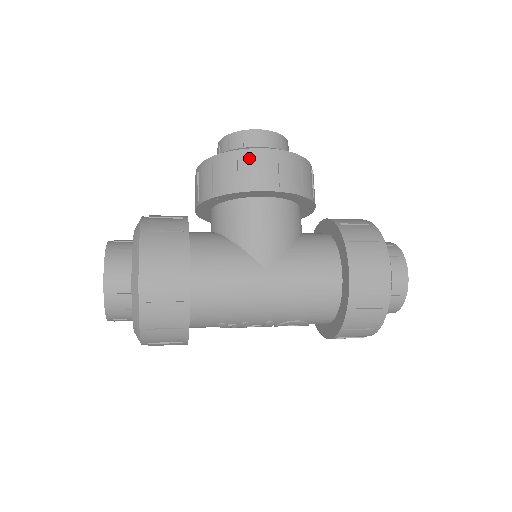
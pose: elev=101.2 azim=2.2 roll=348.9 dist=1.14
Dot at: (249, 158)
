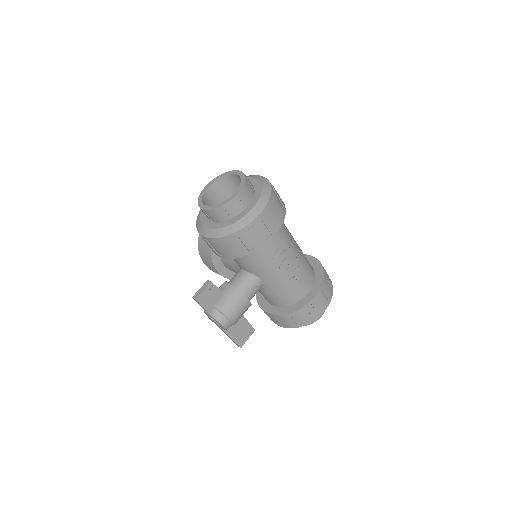
Dot at: occluded
